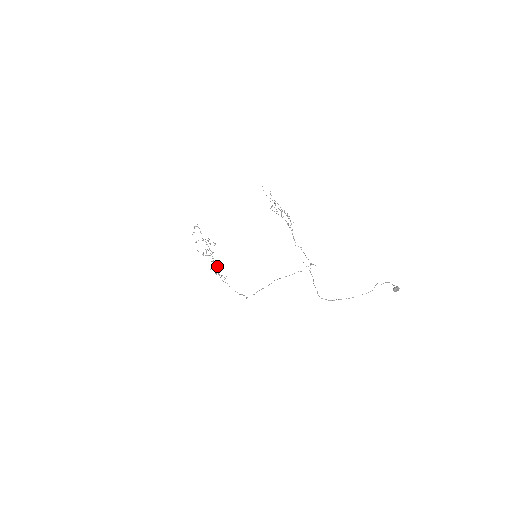
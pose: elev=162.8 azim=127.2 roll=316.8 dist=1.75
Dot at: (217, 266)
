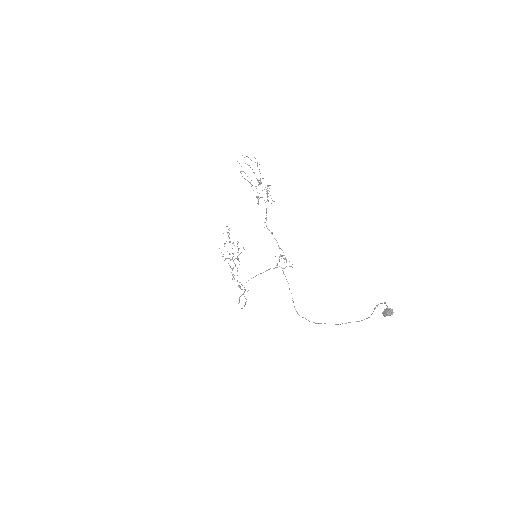
Dot at: occluded
